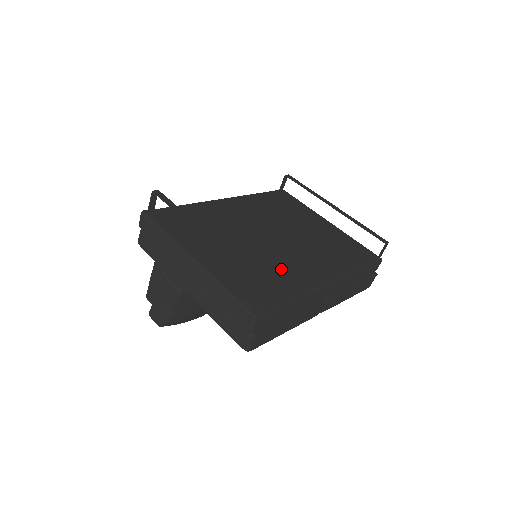
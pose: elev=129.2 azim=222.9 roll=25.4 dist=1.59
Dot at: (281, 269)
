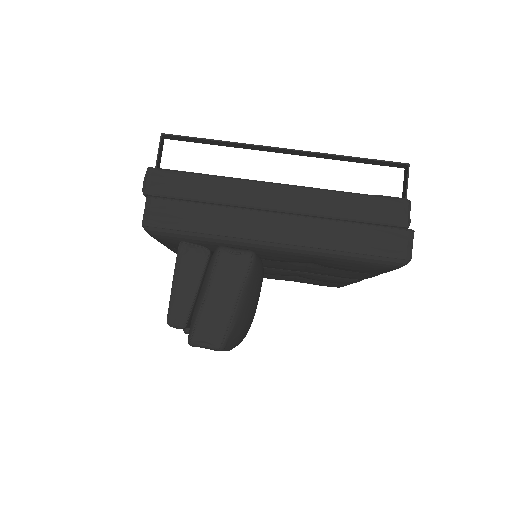
Dot at: occluded
